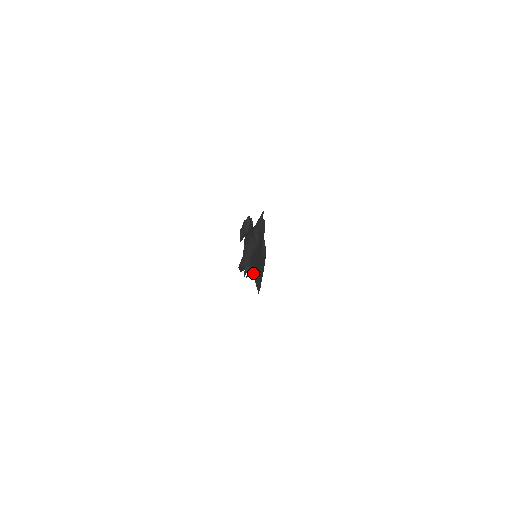
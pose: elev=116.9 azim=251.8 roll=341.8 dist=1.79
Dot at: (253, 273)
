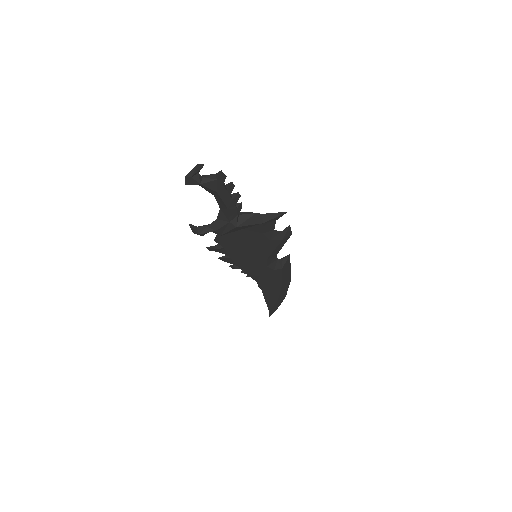
Dot at: (238, 267)
